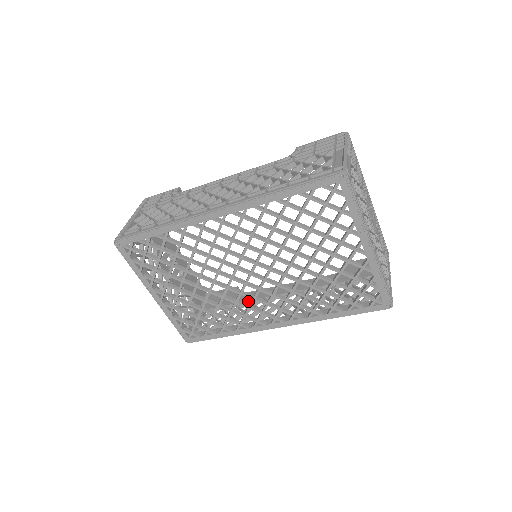
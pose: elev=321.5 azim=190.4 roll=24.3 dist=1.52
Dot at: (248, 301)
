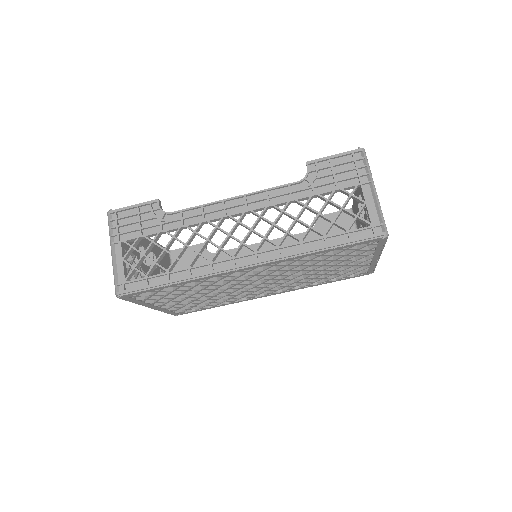
Dot at: occluded
